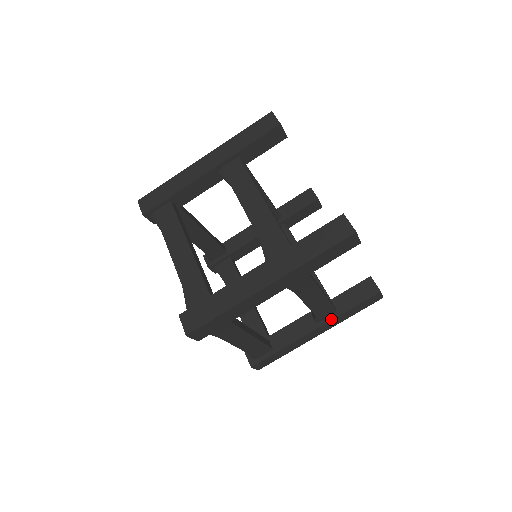
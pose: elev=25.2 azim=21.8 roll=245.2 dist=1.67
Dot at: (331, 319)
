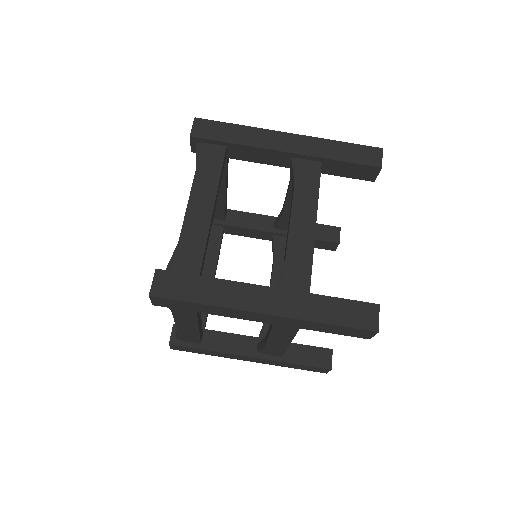
Dot at: (272, 359)
